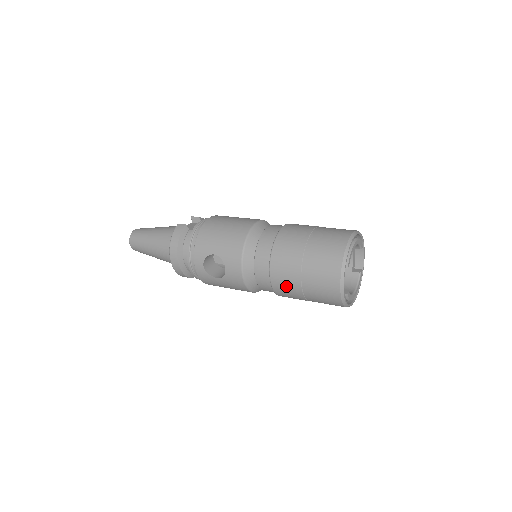
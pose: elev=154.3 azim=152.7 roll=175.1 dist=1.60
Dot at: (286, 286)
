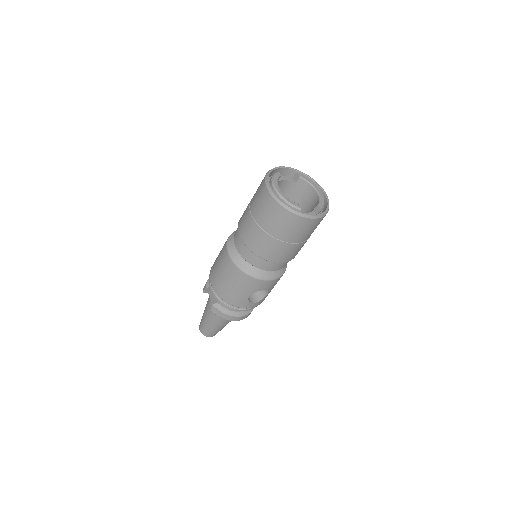
Dot at: (296, 252)
